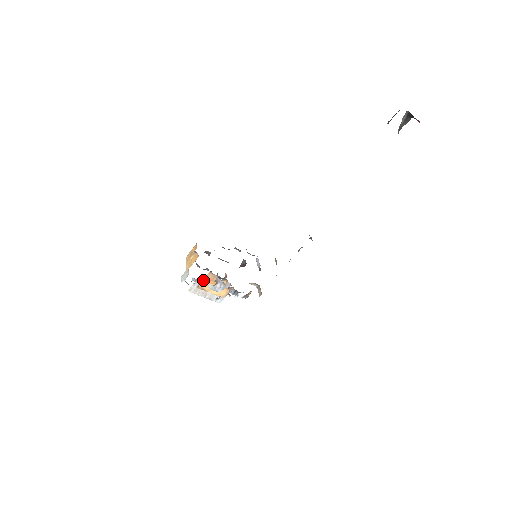
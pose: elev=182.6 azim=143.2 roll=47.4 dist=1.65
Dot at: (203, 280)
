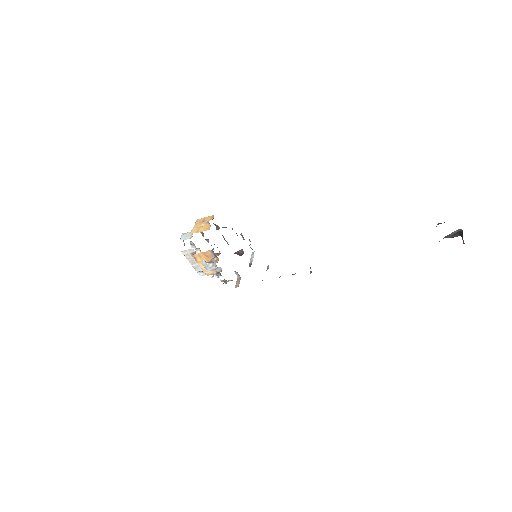
Dot at: (201, 252)
